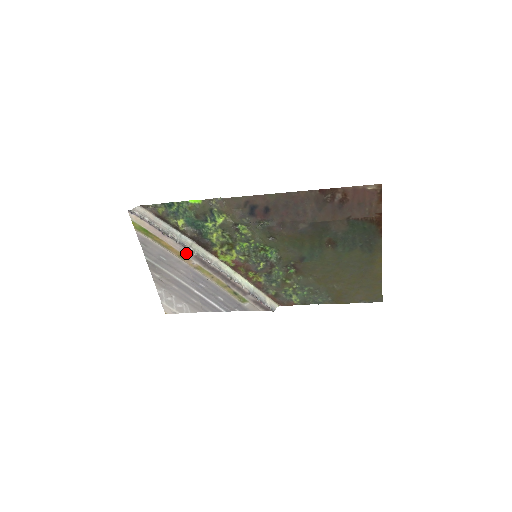
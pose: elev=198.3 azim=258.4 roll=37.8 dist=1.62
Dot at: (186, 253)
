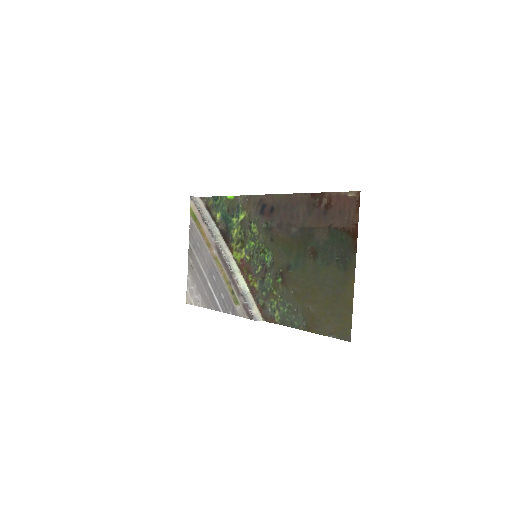
Dot at: (212, 241)
